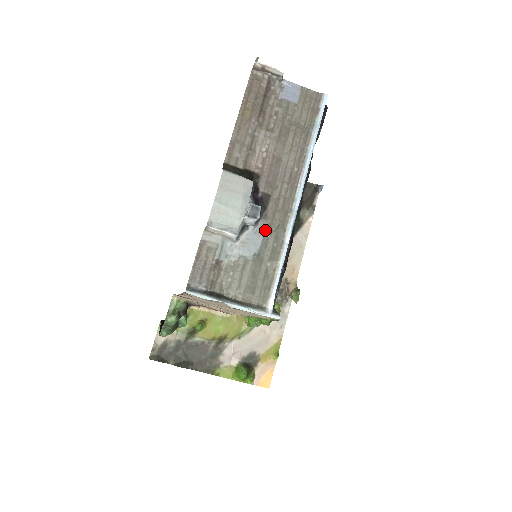
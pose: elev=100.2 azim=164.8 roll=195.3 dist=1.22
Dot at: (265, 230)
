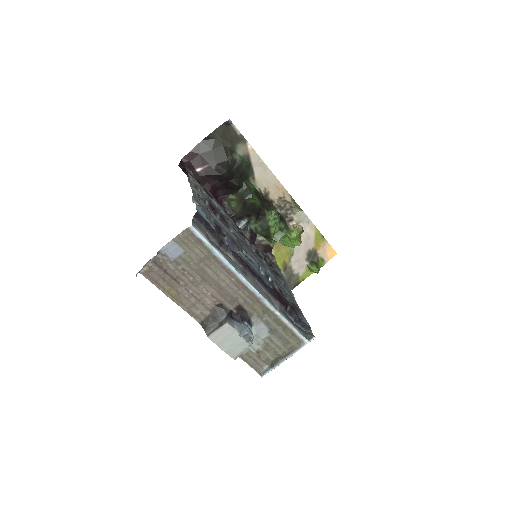
Dot at: (259, 319)
